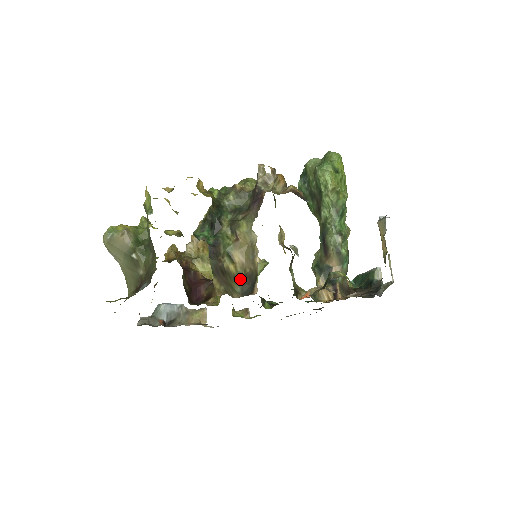
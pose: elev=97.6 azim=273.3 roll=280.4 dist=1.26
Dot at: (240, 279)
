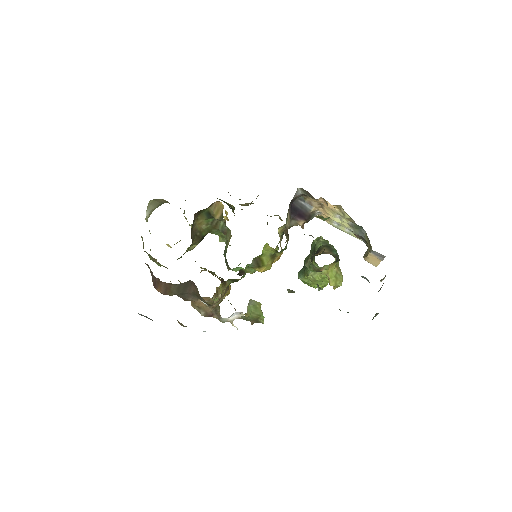
Dot at: occluded
